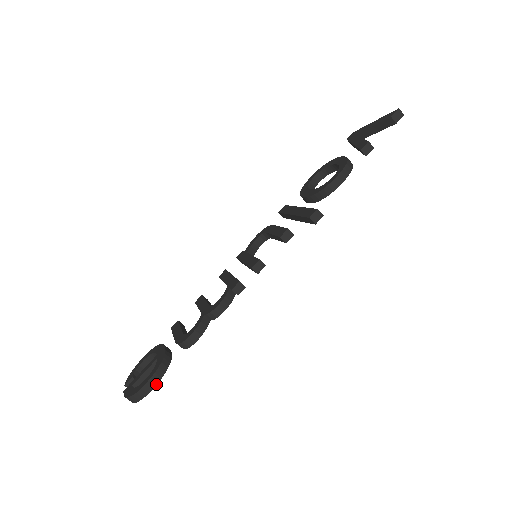
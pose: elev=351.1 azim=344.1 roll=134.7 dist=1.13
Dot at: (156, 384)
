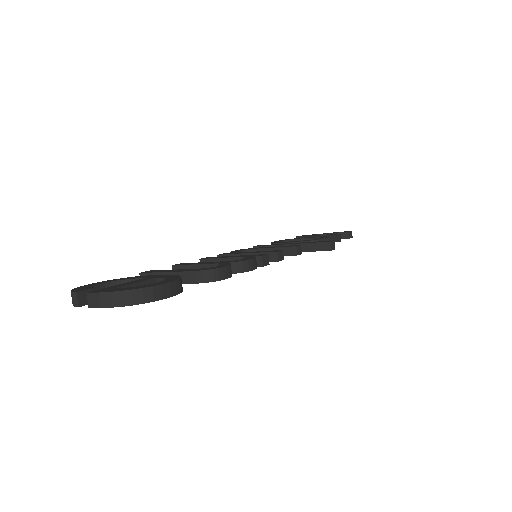
Dot at: (176, 294)
